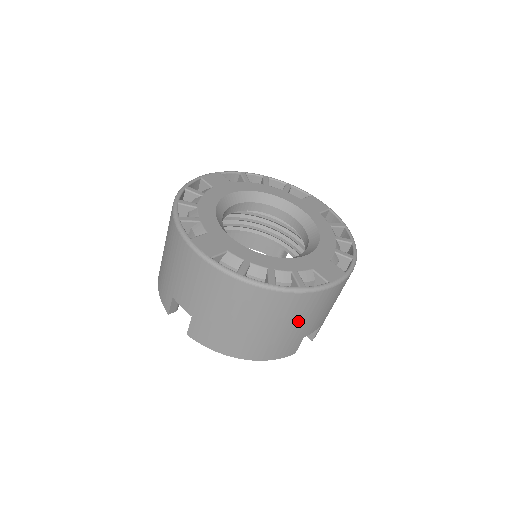
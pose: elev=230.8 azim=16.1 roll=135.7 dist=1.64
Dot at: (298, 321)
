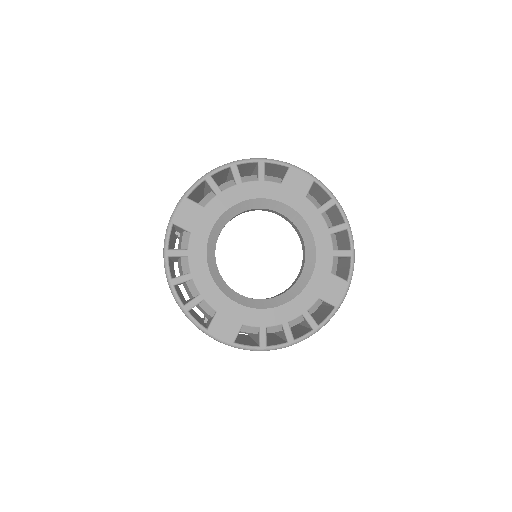
Dot at: occluded
